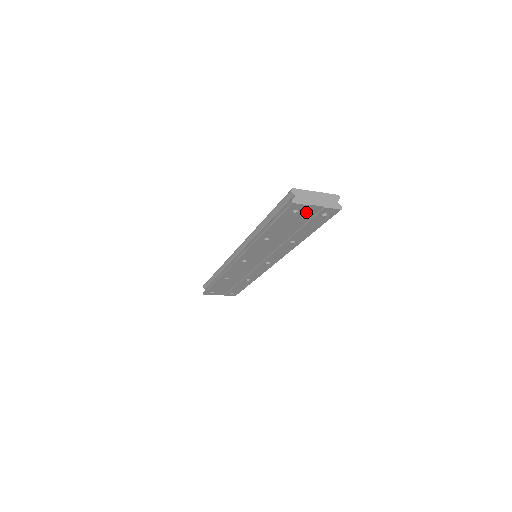
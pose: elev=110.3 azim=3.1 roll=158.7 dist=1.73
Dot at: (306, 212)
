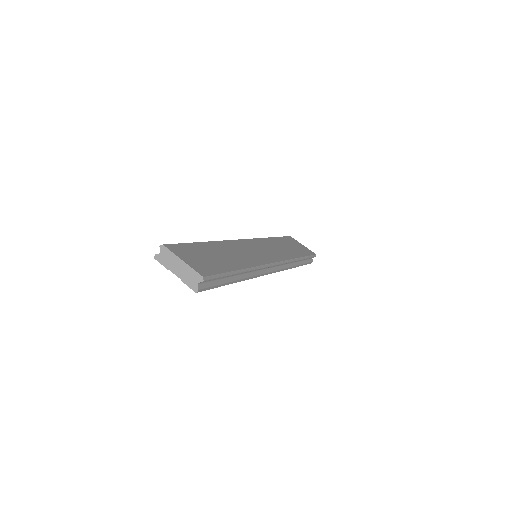
Dot at: occluded
